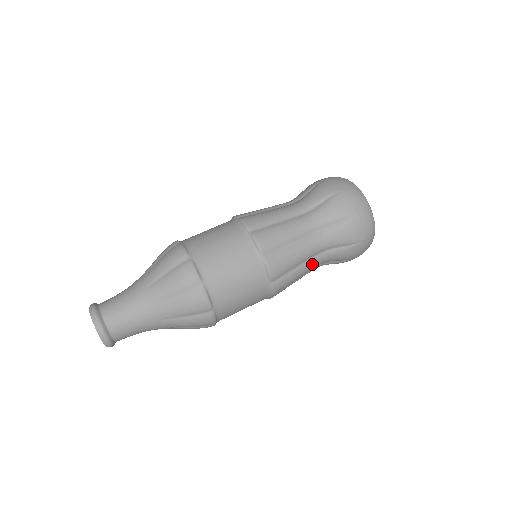
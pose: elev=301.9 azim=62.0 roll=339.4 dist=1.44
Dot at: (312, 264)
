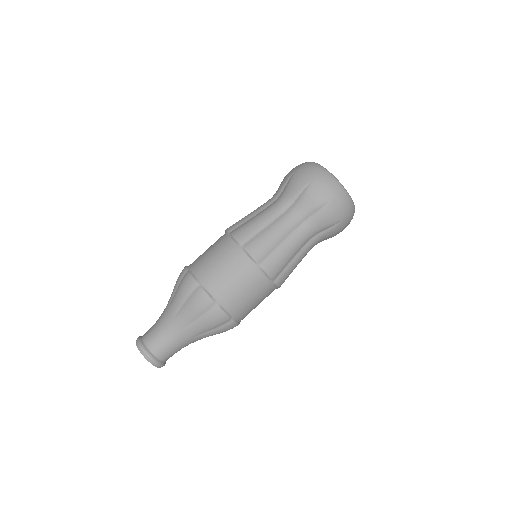
Dot at: (305, 251)
